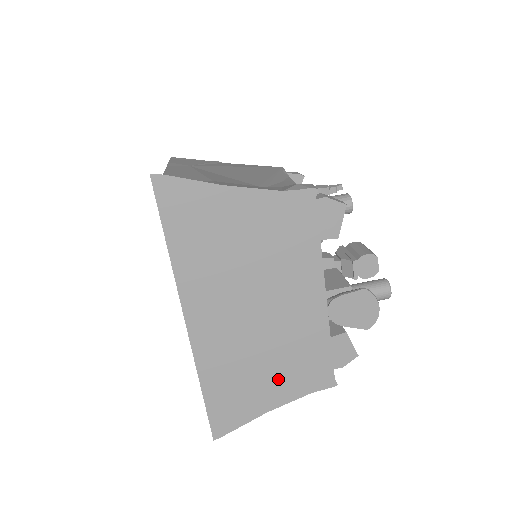
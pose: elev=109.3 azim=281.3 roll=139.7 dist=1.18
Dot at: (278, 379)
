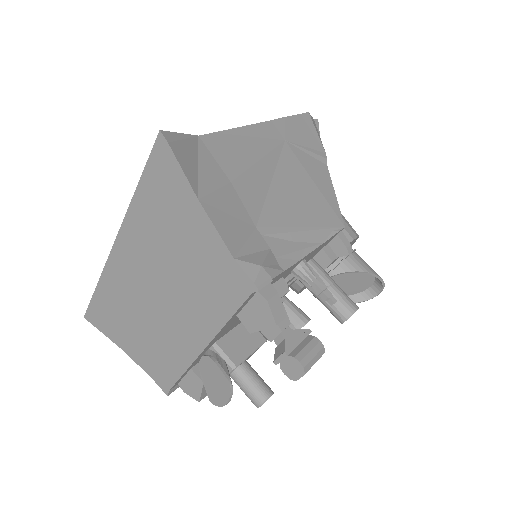
Dot at: (139, 343)
